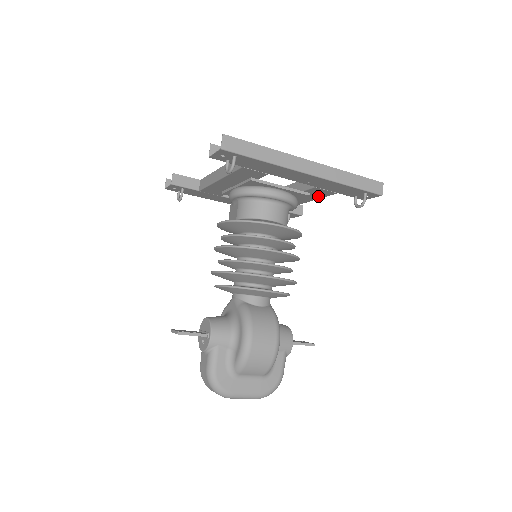
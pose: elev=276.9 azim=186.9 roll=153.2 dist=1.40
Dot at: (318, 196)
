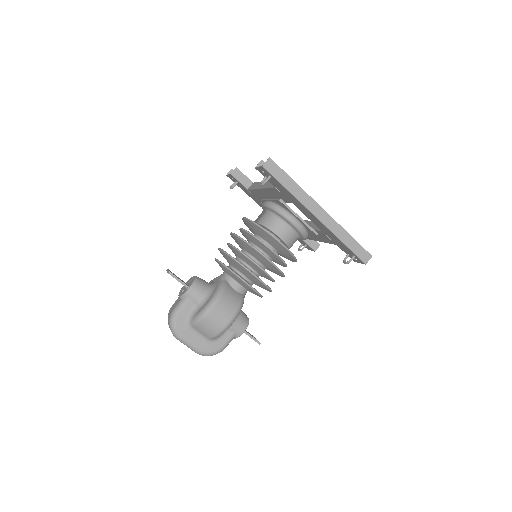
Dot at: (324, 240)
